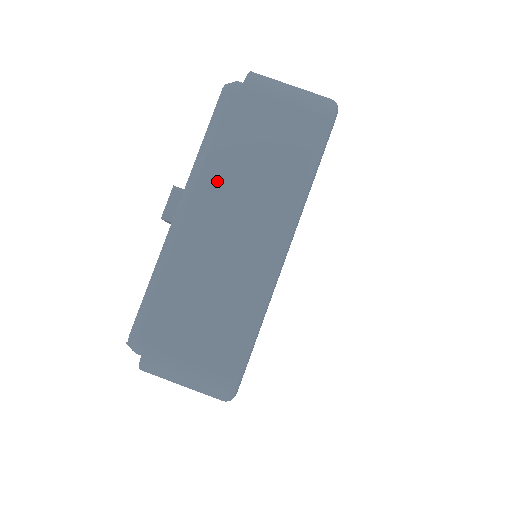
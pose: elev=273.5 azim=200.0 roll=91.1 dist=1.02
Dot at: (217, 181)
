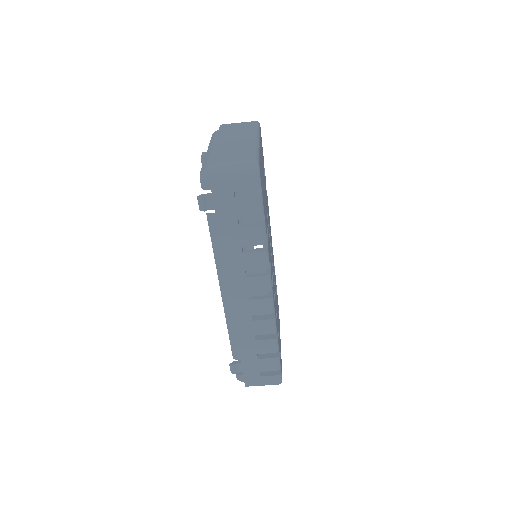
Dot at: (221, 136)
